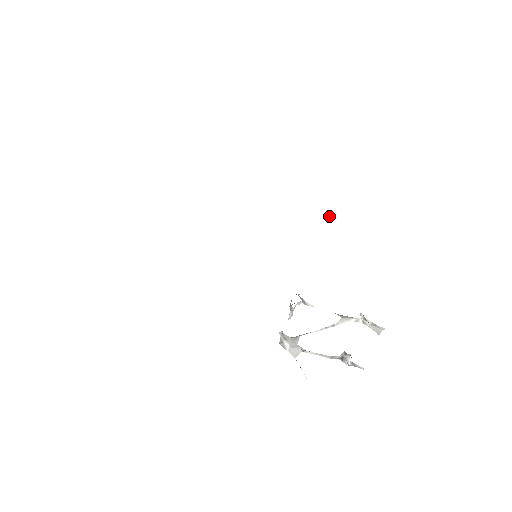
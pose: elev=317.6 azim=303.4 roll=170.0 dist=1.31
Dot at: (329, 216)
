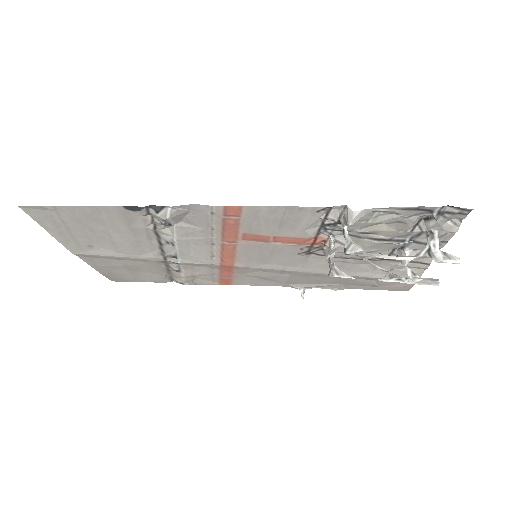
Dot at: (301, 292)
